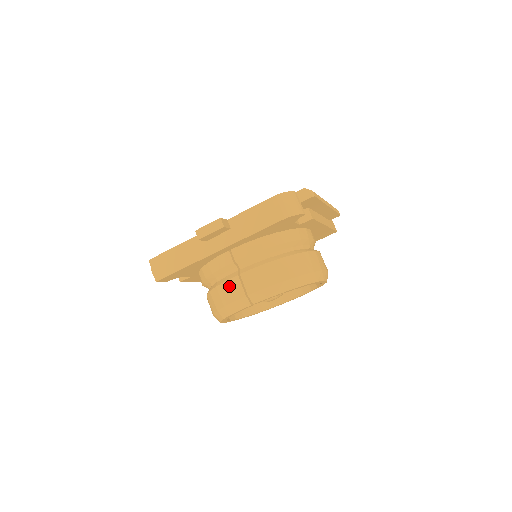
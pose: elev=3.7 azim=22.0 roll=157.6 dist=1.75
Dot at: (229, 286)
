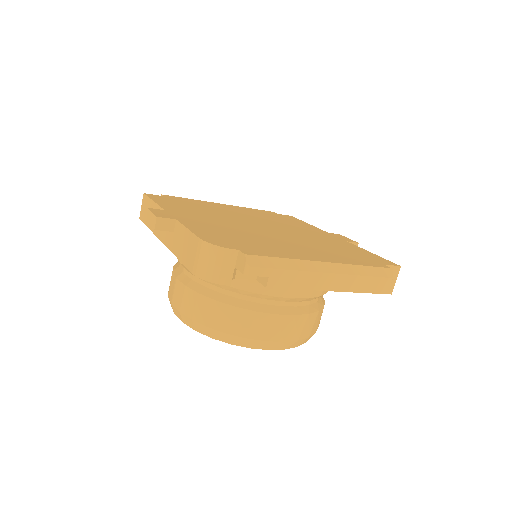
Dot at: (171, 278)
